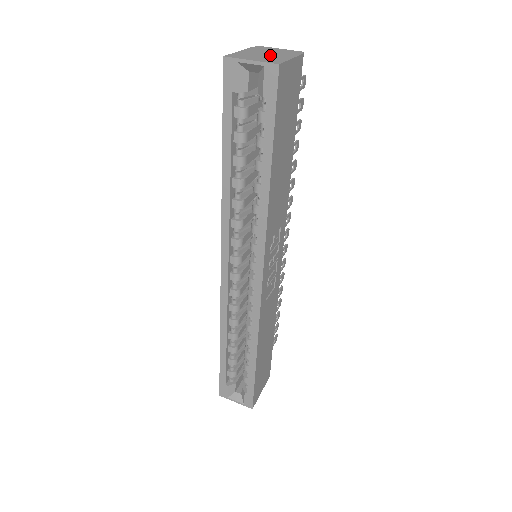
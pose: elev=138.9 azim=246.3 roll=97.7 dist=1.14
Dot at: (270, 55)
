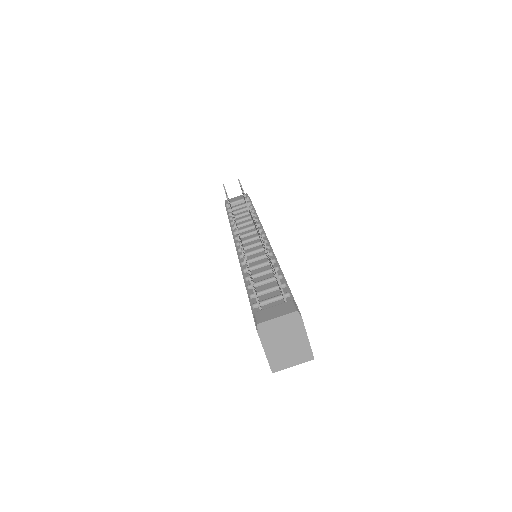
Dot at: (291, 344)
